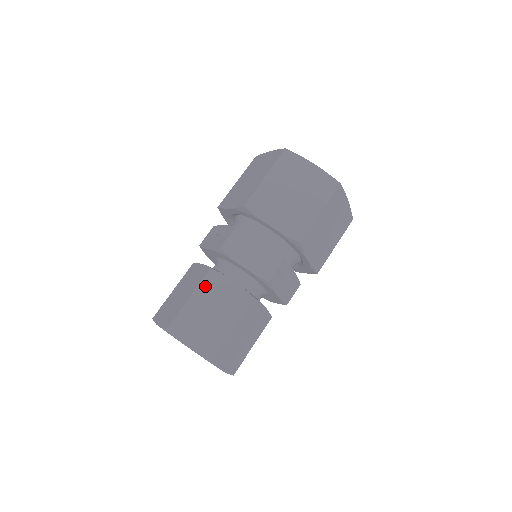
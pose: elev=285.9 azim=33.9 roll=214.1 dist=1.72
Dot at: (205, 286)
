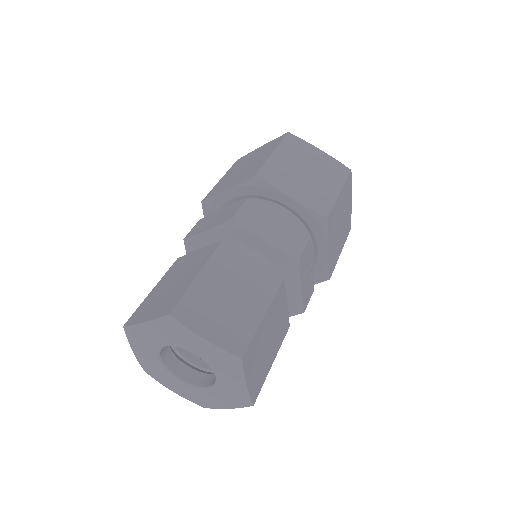
Dot at: (170, 272)
